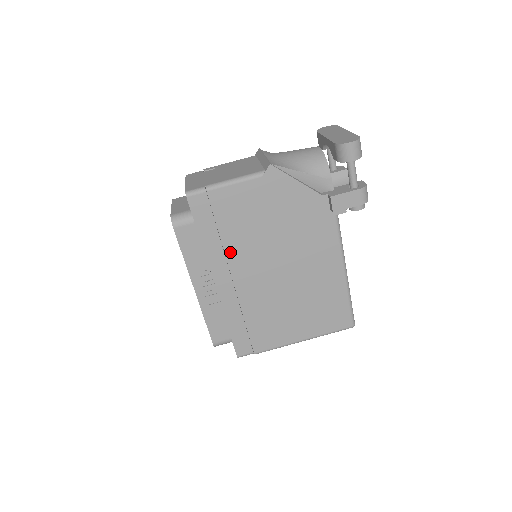
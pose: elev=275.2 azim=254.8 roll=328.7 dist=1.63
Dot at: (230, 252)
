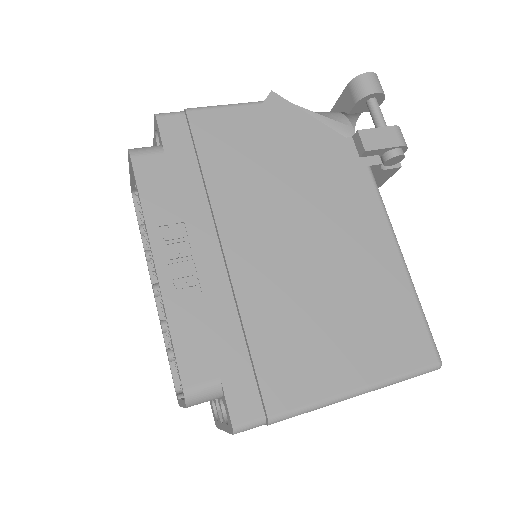
Dot at: (219, 203)
